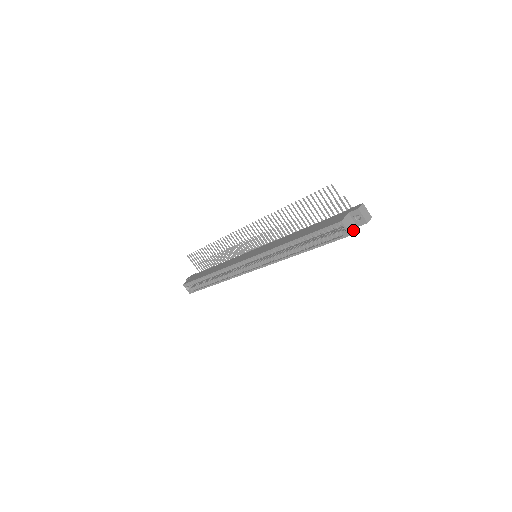
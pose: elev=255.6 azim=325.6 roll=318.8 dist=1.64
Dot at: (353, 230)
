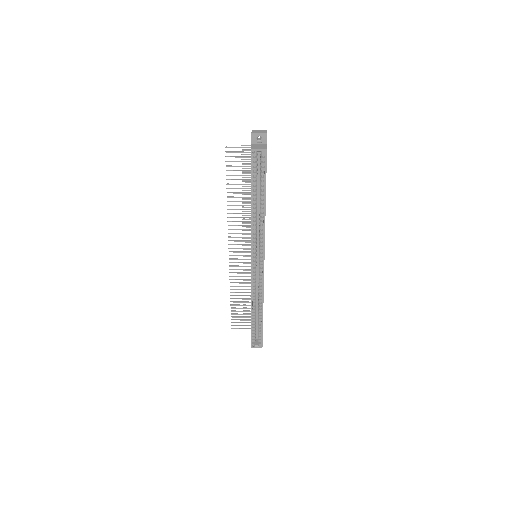
Dot at: (265, 147)
